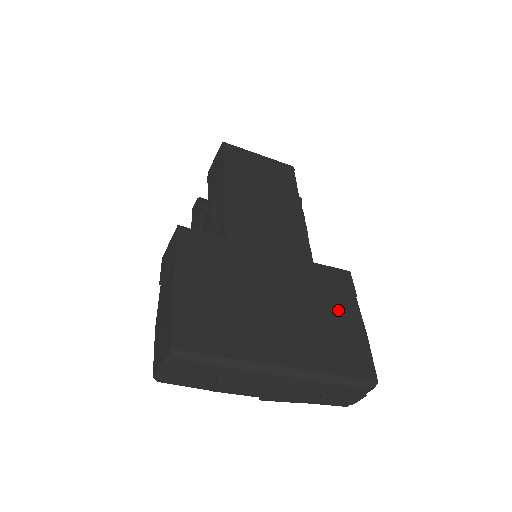
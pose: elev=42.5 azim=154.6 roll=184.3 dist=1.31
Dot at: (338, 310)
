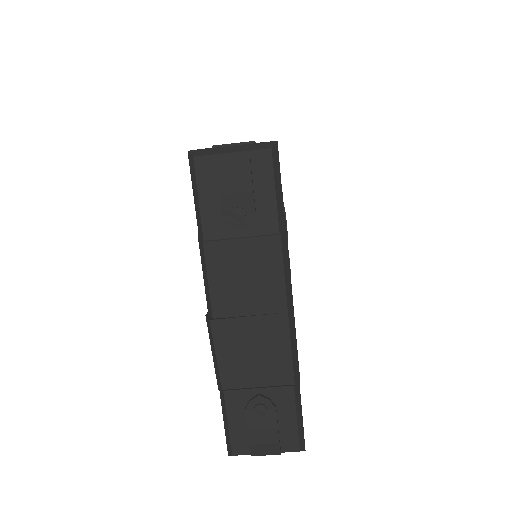
Dot at: occluded
